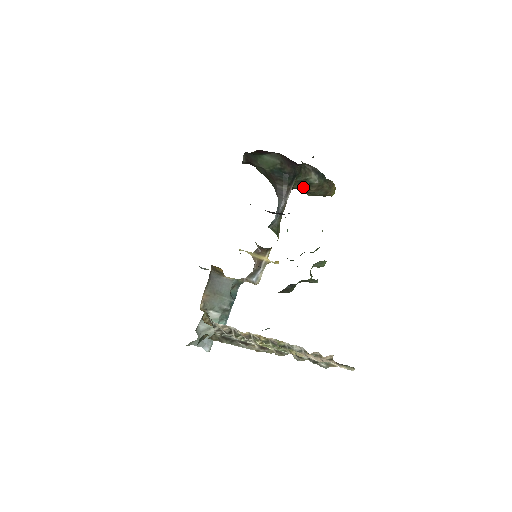
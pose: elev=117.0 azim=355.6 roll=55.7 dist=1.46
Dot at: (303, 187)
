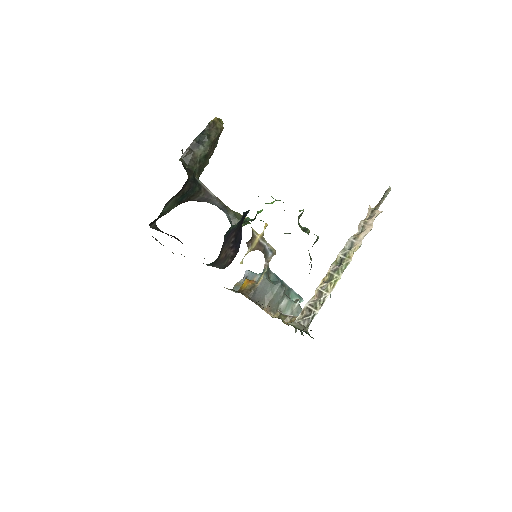
Dot at: (204, 164)
